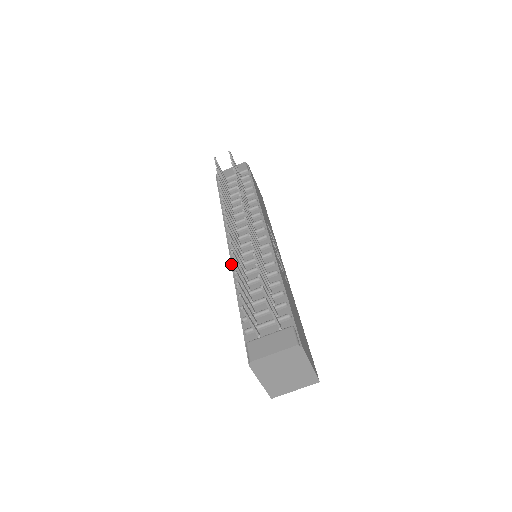
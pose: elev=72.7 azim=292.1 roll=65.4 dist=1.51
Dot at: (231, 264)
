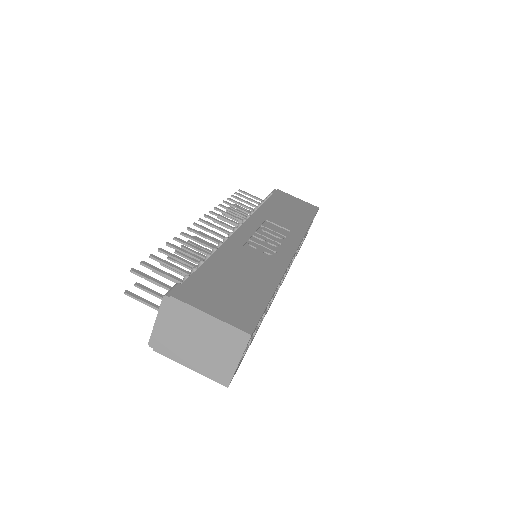
Dot at: occluded
